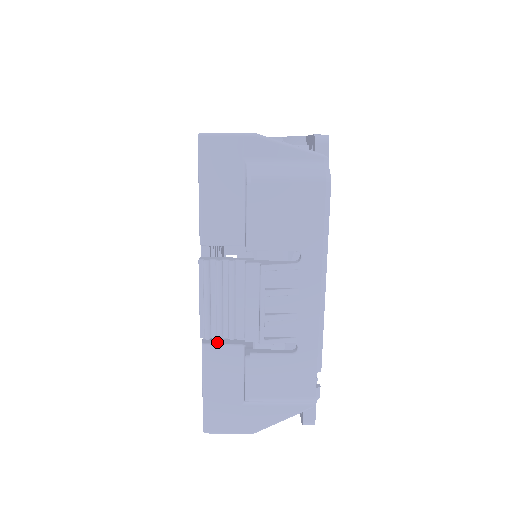
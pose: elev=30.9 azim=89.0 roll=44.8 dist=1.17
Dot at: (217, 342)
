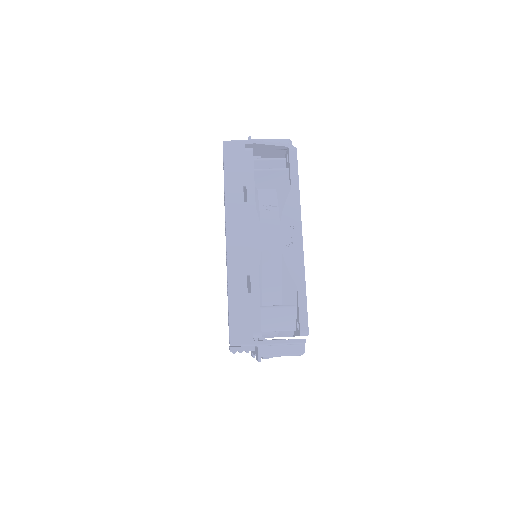
Dot at: occluded
